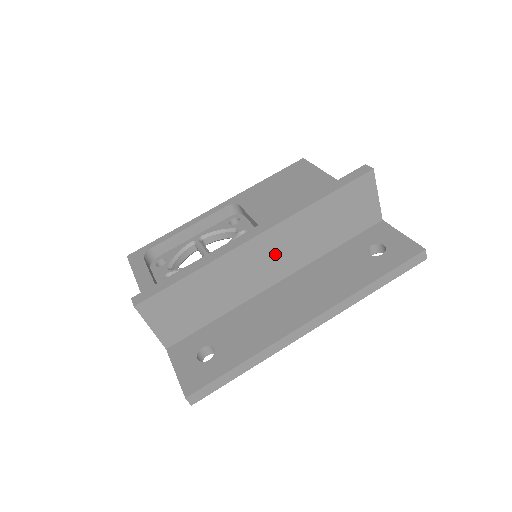
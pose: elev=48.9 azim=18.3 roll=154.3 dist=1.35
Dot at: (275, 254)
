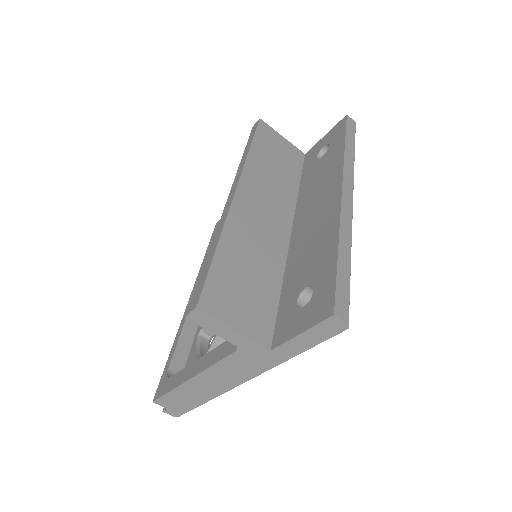
Dot at: (264, 206)
